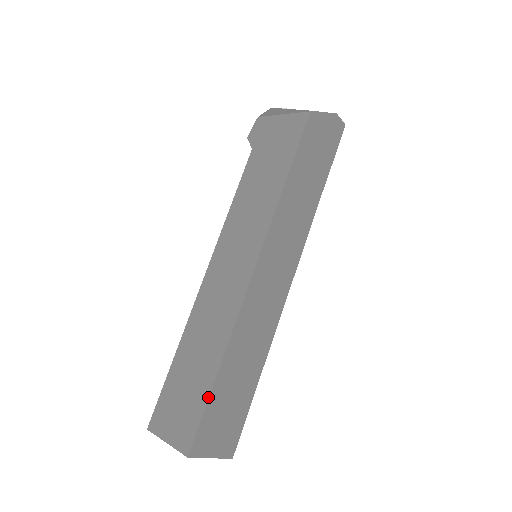
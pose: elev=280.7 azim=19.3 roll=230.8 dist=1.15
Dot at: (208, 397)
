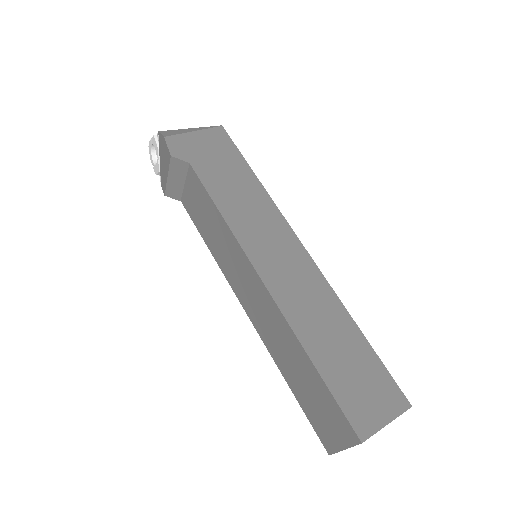
Dot at: occluded
